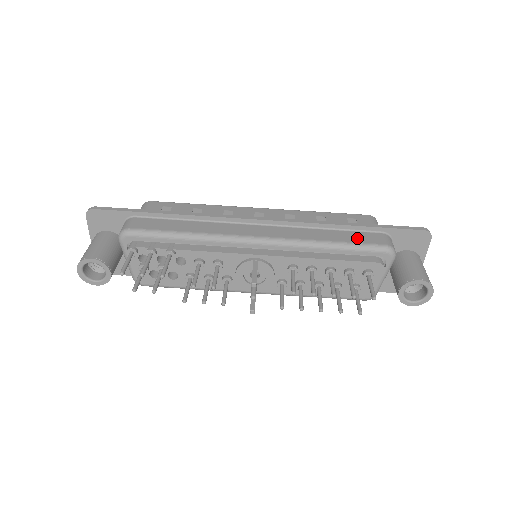
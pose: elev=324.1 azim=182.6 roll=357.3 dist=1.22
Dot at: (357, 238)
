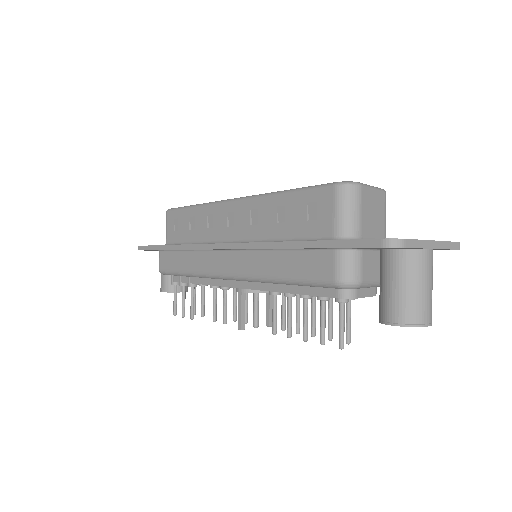
Dot at: (304, 268)
